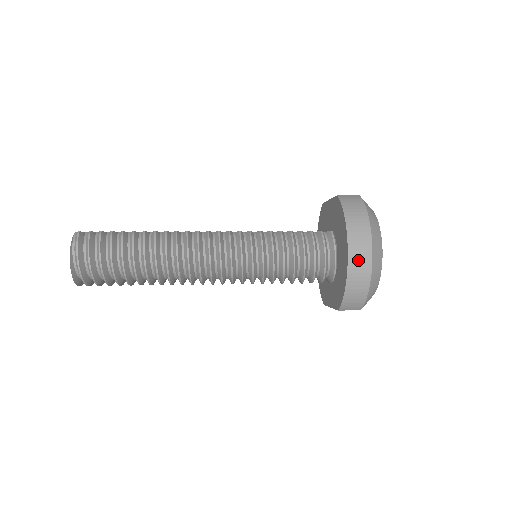
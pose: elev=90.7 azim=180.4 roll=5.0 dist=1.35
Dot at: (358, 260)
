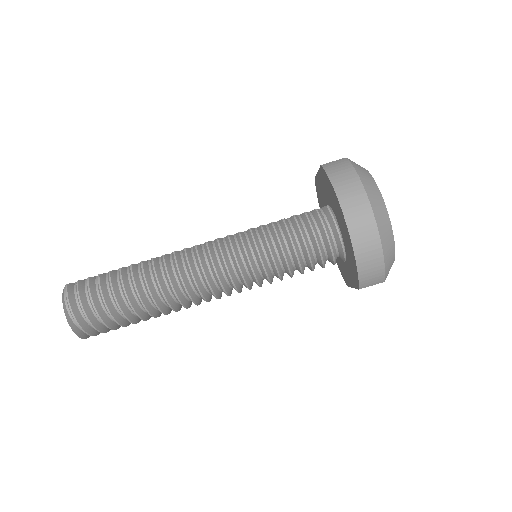
Dot at: (360, 228)
